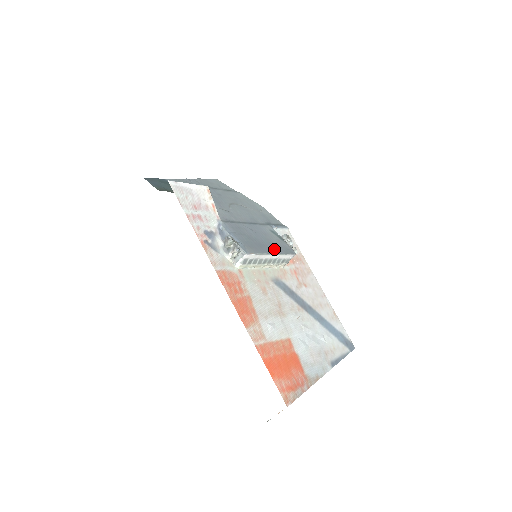
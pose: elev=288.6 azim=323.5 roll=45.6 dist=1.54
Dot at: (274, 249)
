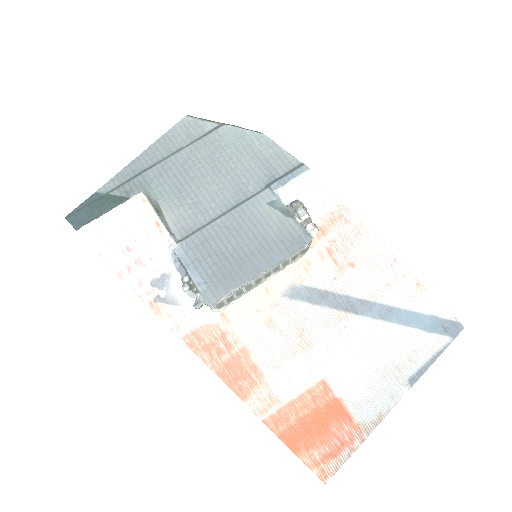
Dot at: (266, 257)
